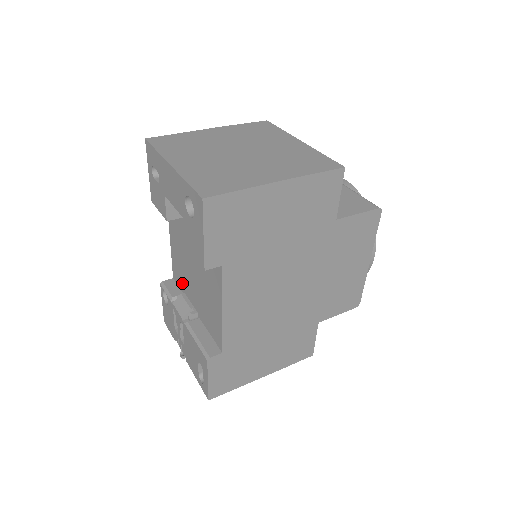
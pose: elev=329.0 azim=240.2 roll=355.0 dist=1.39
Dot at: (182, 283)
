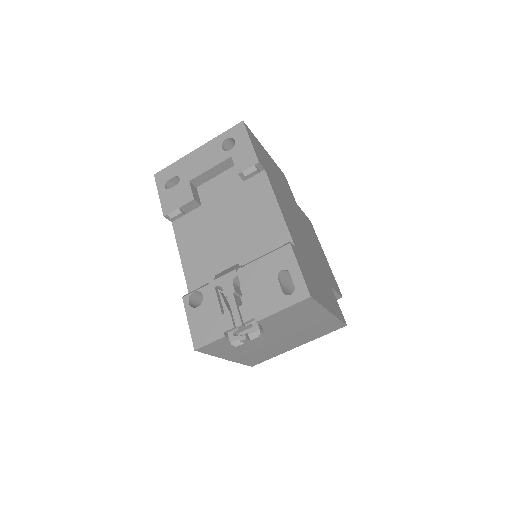
Dot at: (210, 276)
